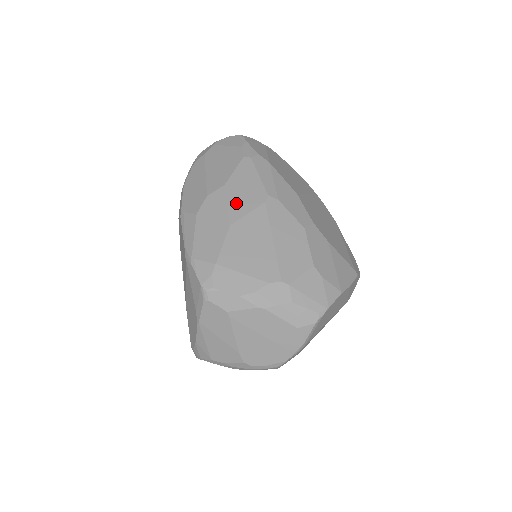
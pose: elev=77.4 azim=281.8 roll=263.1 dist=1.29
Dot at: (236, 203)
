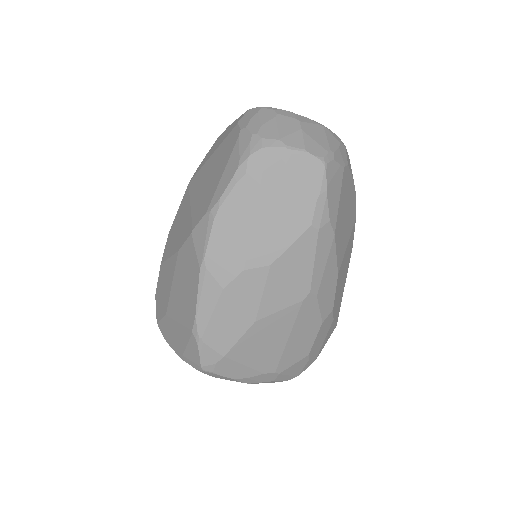
Dot at: (273, 295)
